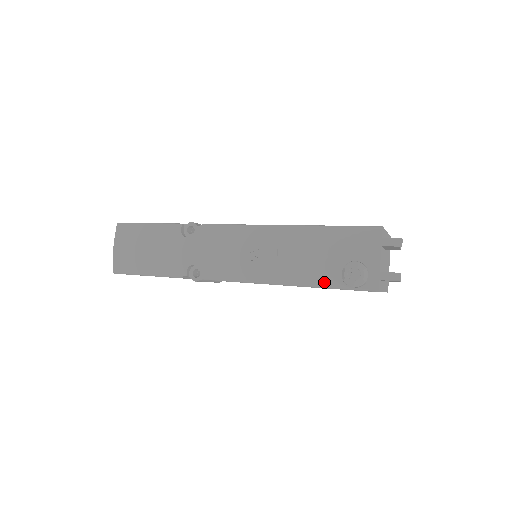
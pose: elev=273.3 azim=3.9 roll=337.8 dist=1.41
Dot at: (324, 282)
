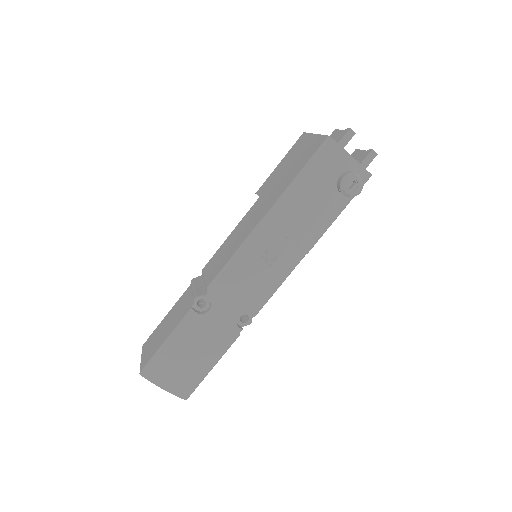
Dot at: (335, 213)
